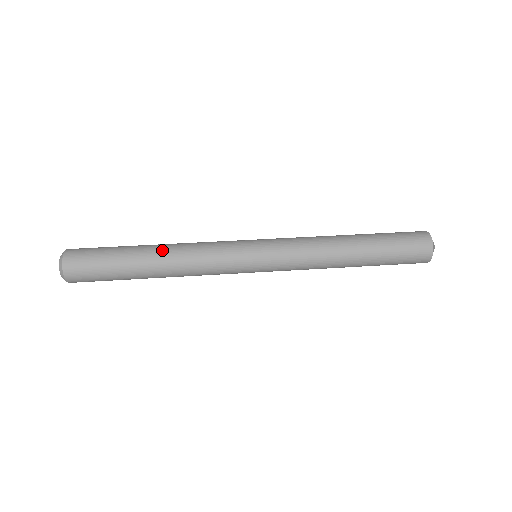
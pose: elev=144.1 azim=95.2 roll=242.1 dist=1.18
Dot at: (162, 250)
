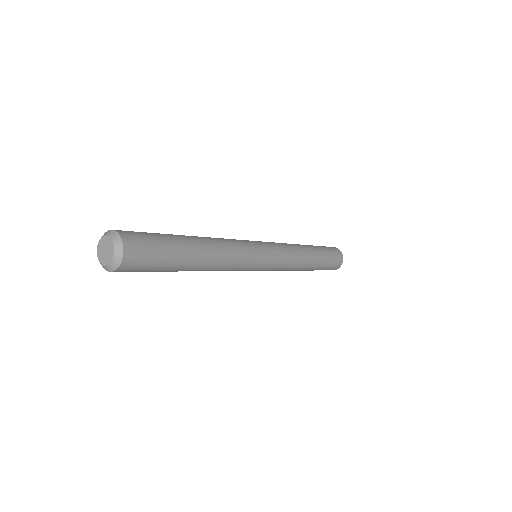
Dot at: occluded
